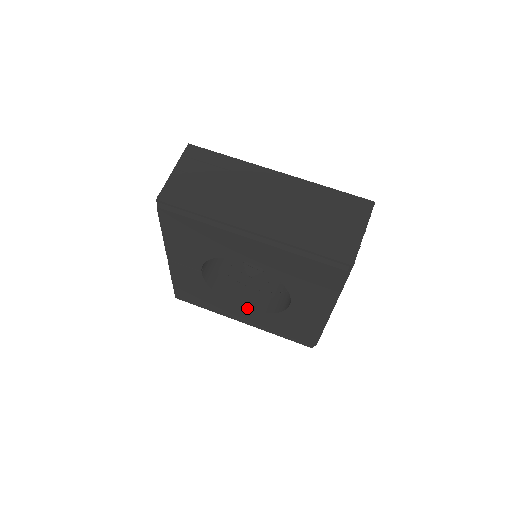
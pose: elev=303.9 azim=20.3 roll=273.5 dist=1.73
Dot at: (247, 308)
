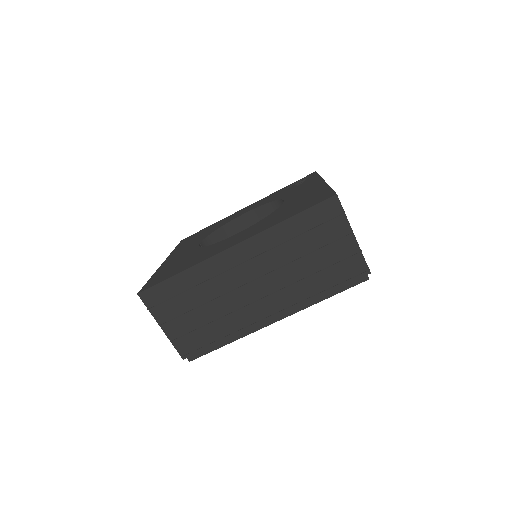
Dot at: occluded
